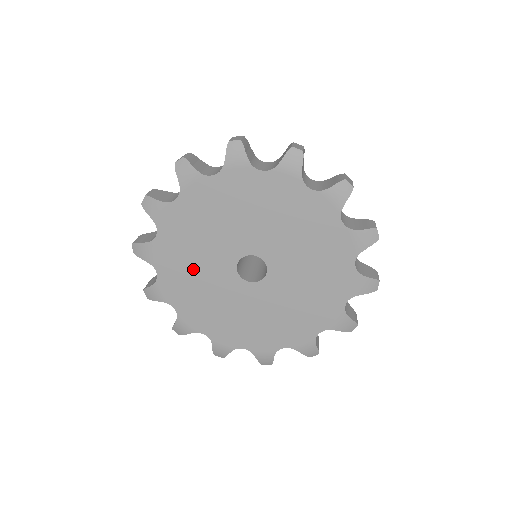
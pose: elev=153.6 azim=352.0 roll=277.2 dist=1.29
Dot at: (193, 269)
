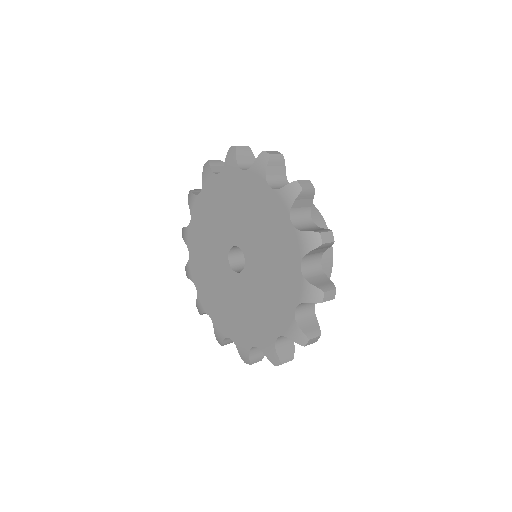
Dot at: (210, 275)
